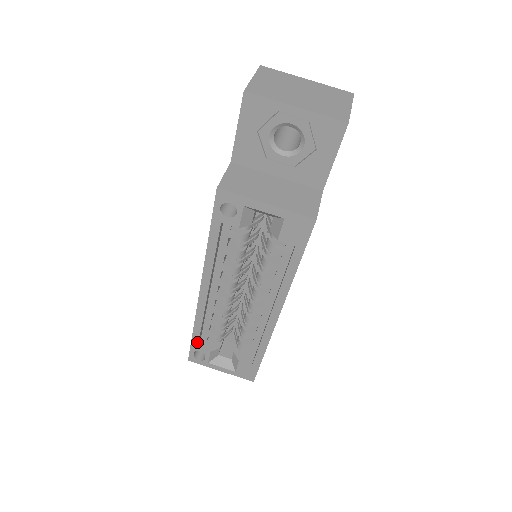
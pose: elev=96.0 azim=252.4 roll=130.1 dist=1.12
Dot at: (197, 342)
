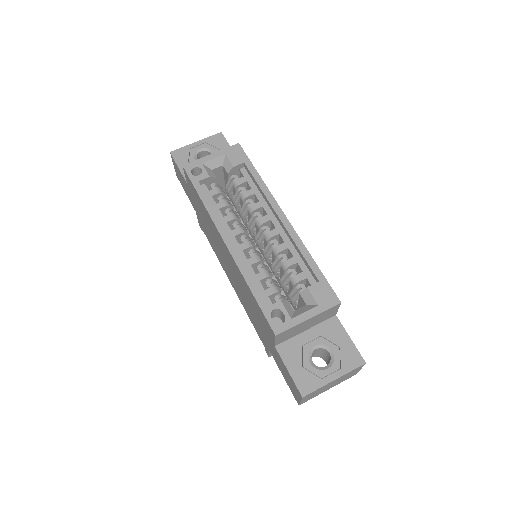
Dot at: (262, 299)
